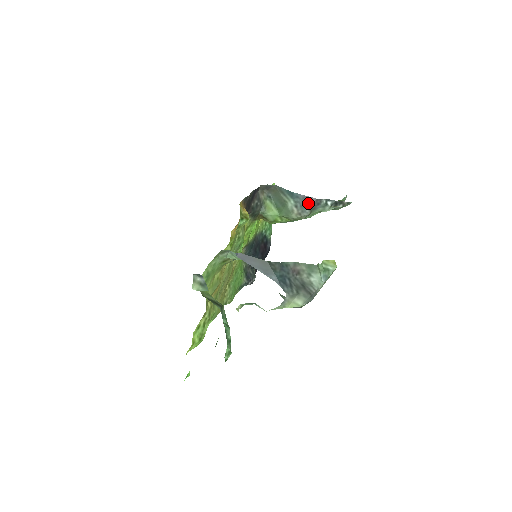
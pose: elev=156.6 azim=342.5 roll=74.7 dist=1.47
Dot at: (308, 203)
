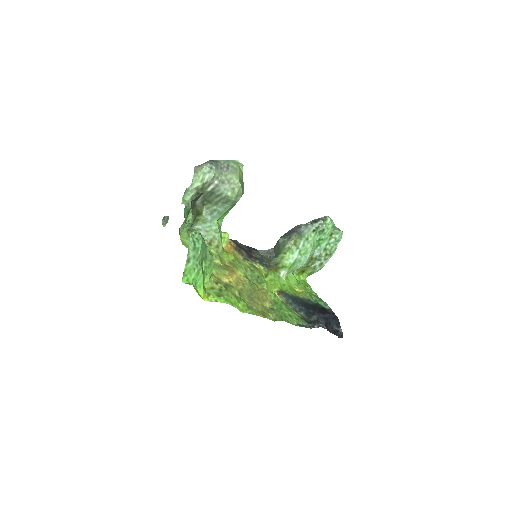
Dot at: (292, 231)
